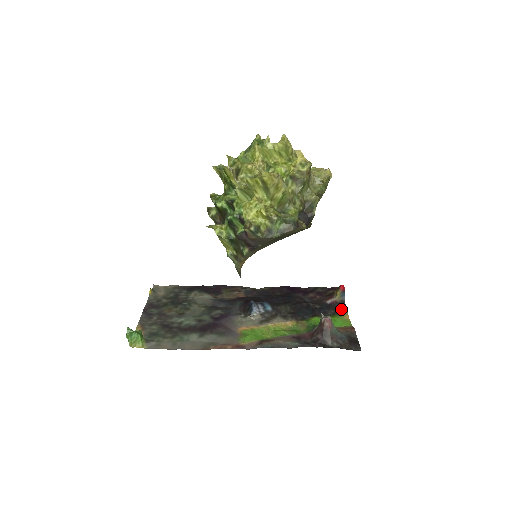
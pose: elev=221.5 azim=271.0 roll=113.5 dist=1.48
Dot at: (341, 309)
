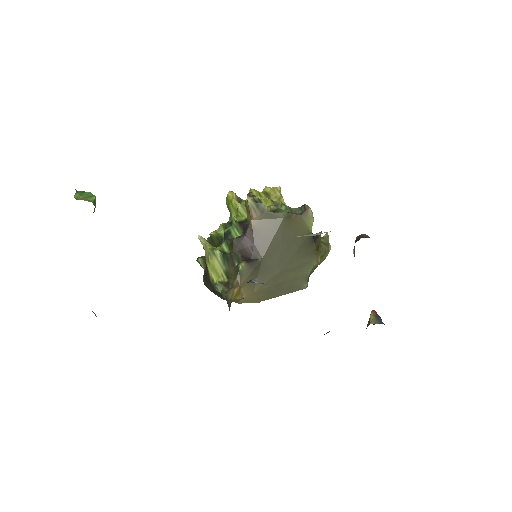
Dot at: occluded
